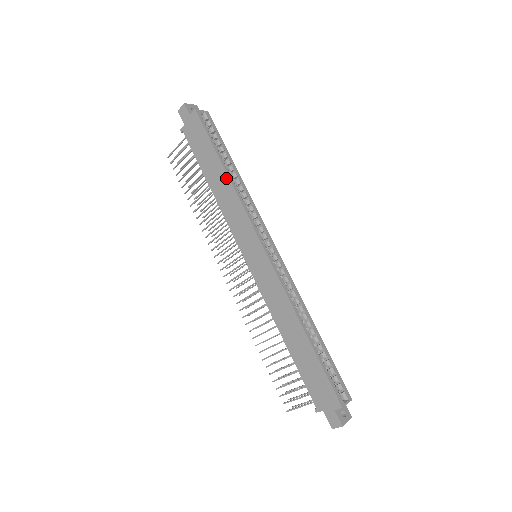
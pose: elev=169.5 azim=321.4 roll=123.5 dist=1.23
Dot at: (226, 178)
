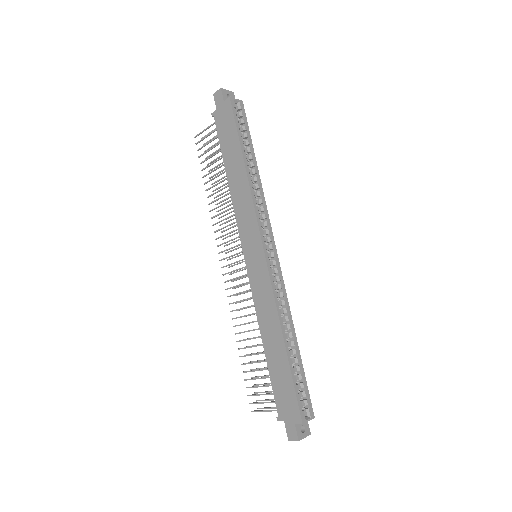
Dot at: (244, 173)
